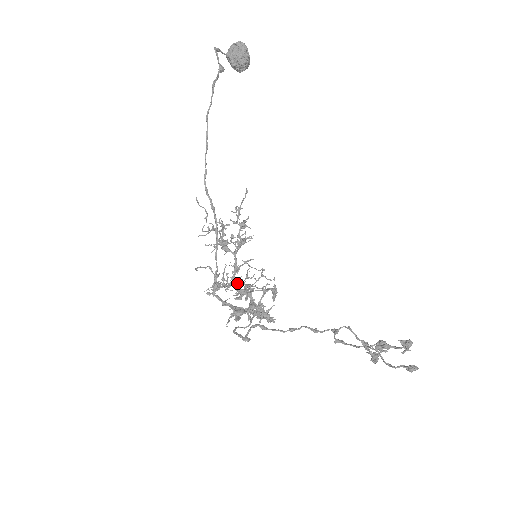
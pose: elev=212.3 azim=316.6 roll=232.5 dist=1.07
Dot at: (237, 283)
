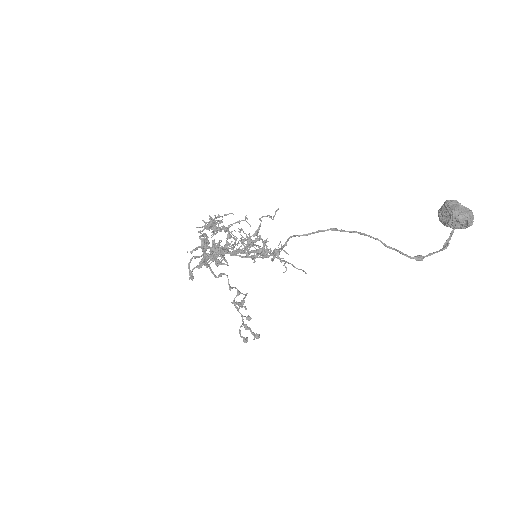
Dot at: (225, 230)
